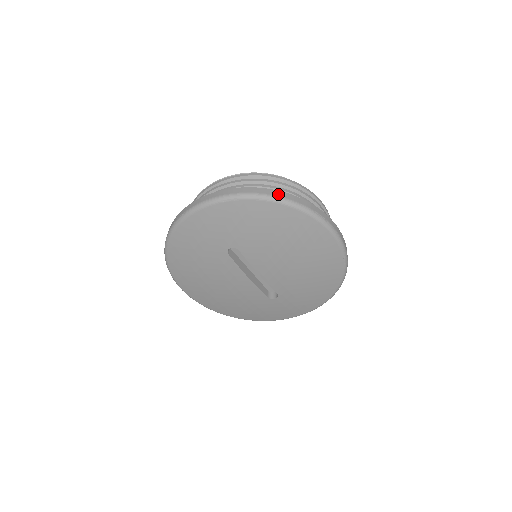
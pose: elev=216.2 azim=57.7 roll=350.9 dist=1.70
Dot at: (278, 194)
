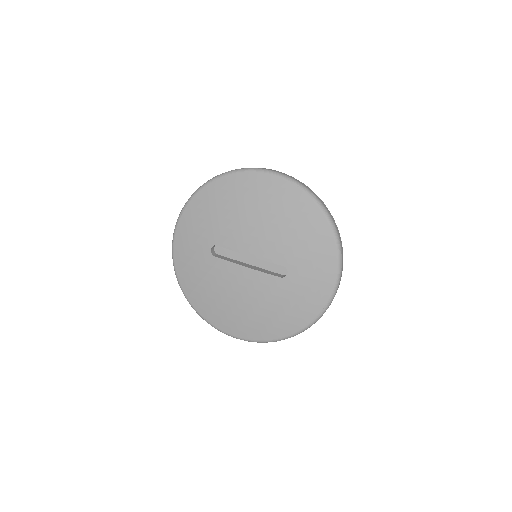
Dot at: occluded
